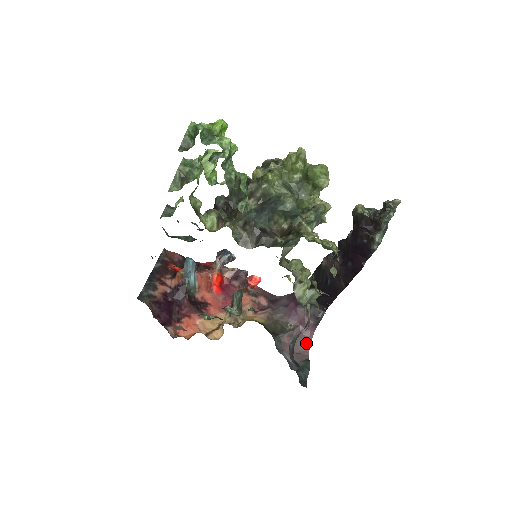
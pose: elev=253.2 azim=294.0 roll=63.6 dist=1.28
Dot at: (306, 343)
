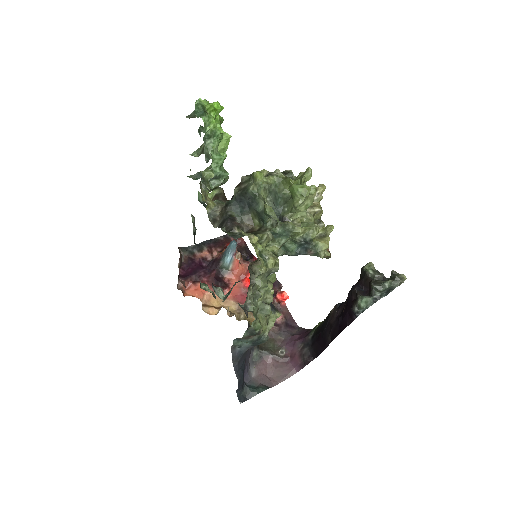
Dot at: (282, 376)
